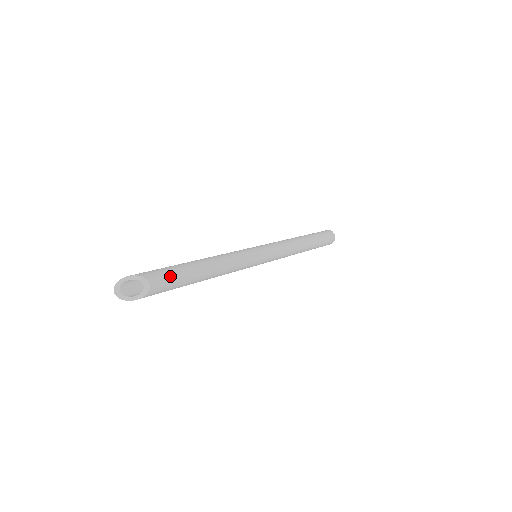
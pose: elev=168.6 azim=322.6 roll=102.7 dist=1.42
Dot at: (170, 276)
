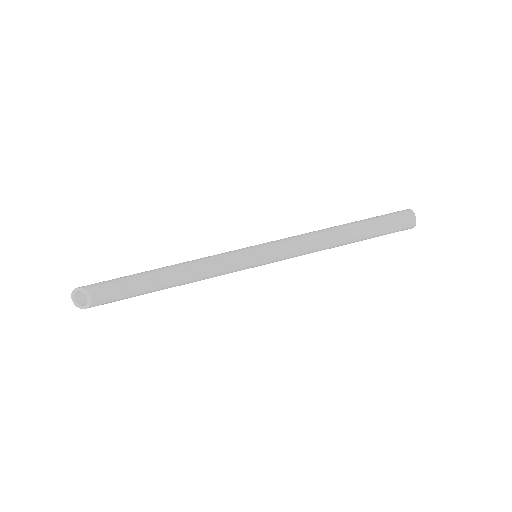
Dot at: (116, 288)
